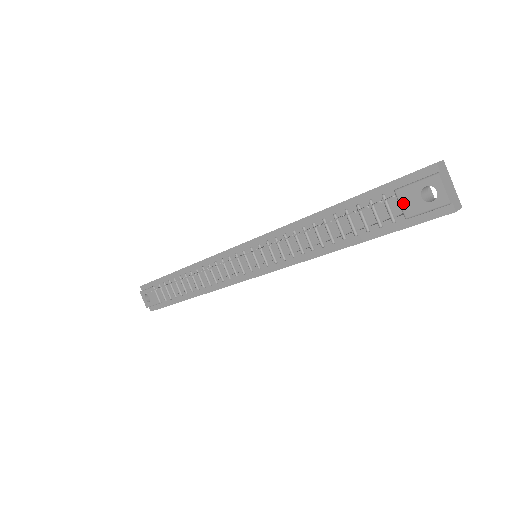
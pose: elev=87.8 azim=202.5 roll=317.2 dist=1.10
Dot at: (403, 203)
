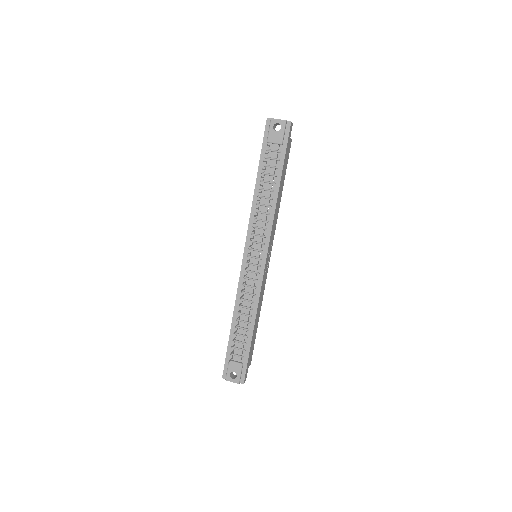
Dot at: (274, 141)
